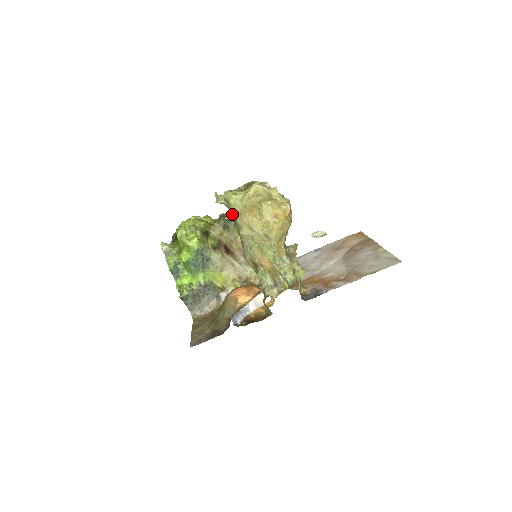
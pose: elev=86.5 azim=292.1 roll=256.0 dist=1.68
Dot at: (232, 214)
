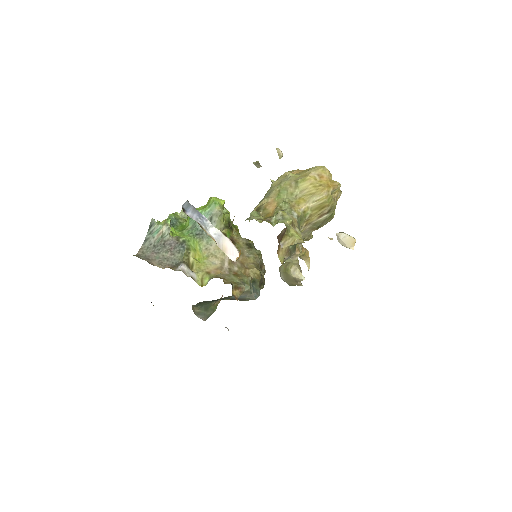
Dot at: occluded
